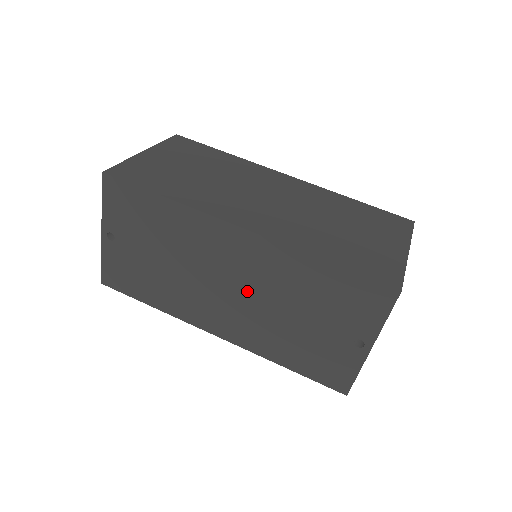
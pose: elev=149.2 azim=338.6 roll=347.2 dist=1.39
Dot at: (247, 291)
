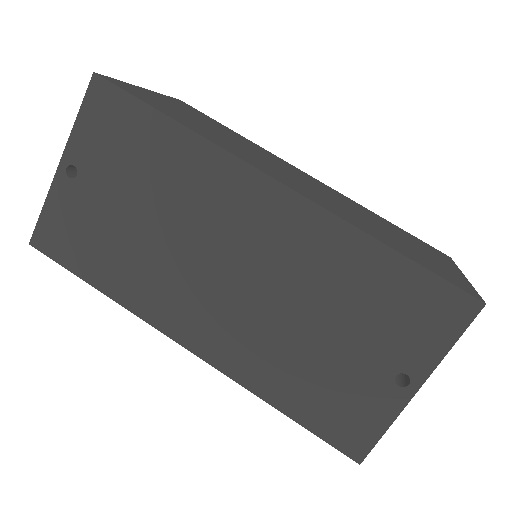
Dot at: (256, 280)
